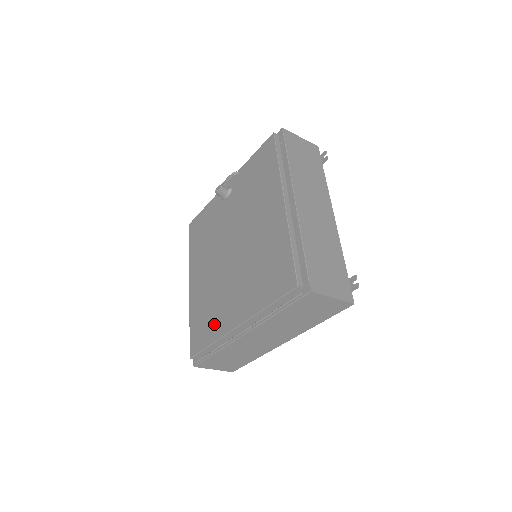
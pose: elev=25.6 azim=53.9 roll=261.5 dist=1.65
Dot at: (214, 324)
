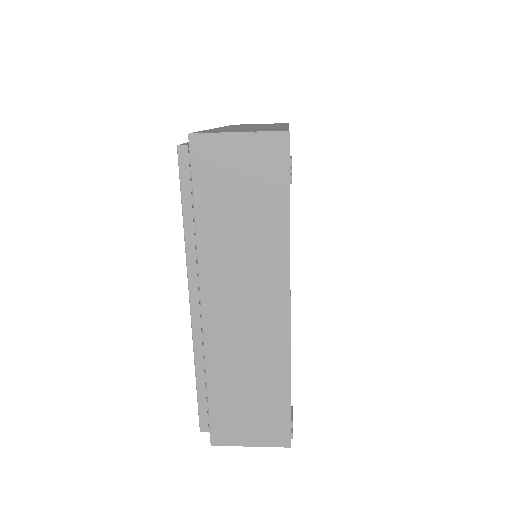
Dot at: occluded
